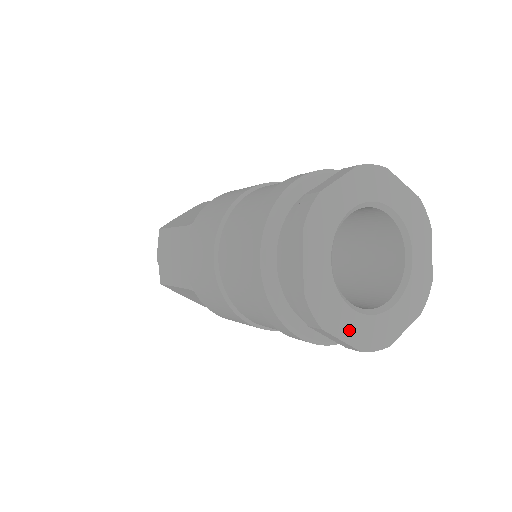
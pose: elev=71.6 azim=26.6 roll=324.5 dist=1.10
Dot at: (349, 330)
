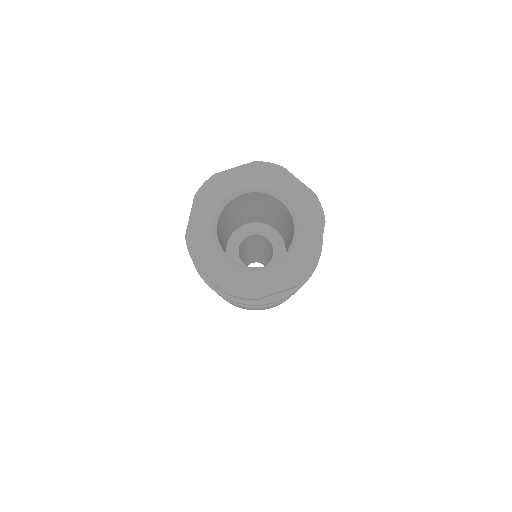
Dot at: (276, 282)
